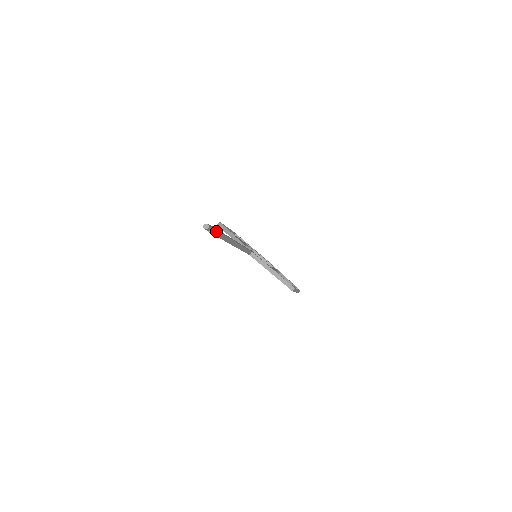
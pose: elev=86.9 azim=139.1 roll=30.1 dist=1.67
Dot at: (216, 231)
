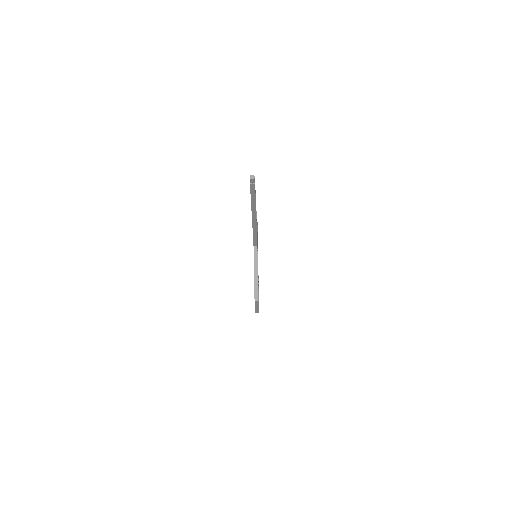
Dot at: (254, 190)
